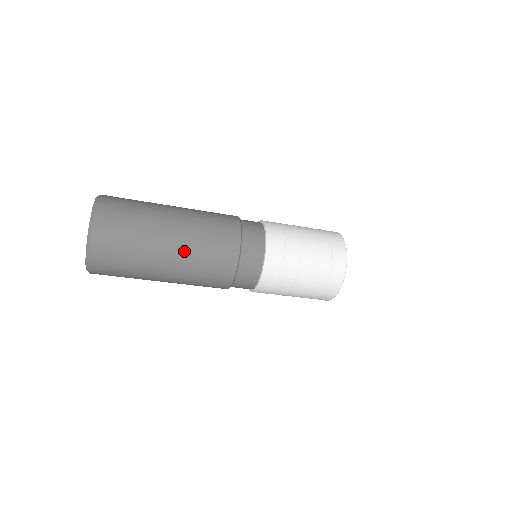
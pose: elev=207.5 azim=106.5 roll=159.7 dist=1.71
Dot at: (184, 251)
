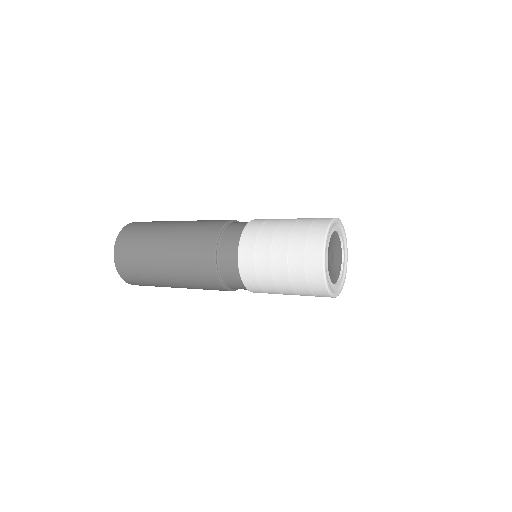
Dot at: (183, 285)
